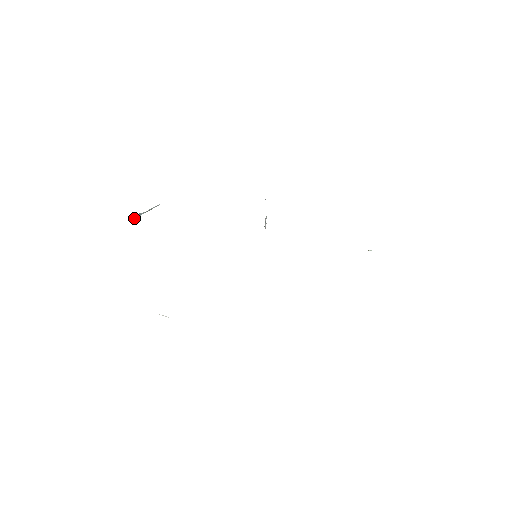
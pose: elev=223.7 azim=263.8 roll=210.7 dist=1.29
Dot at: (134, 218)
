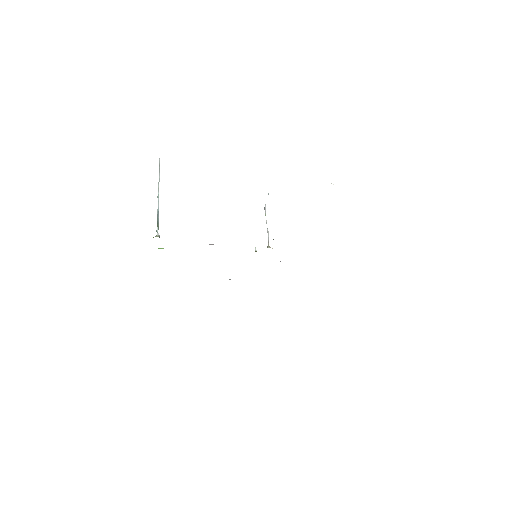
Dot at: occluded
